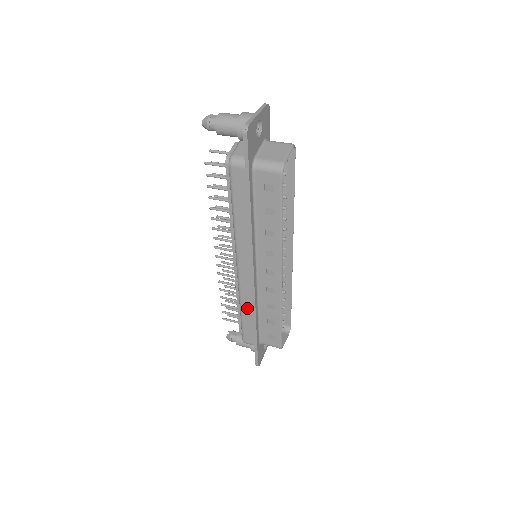
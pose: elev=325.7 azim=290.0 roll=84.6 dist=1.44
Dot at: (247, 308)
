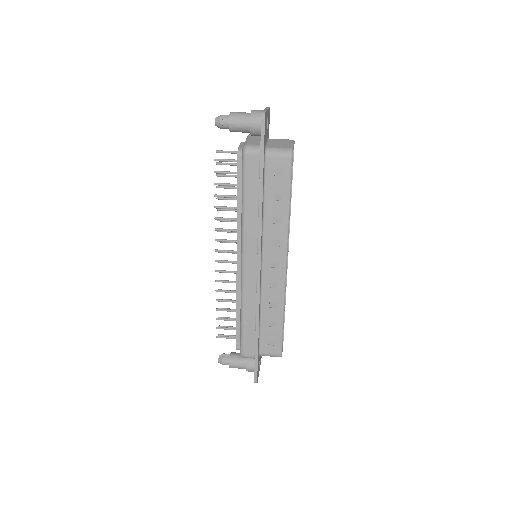
Dot at: (249, 311)
